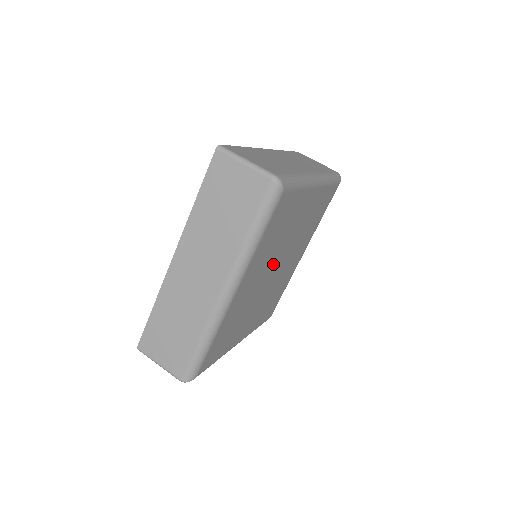
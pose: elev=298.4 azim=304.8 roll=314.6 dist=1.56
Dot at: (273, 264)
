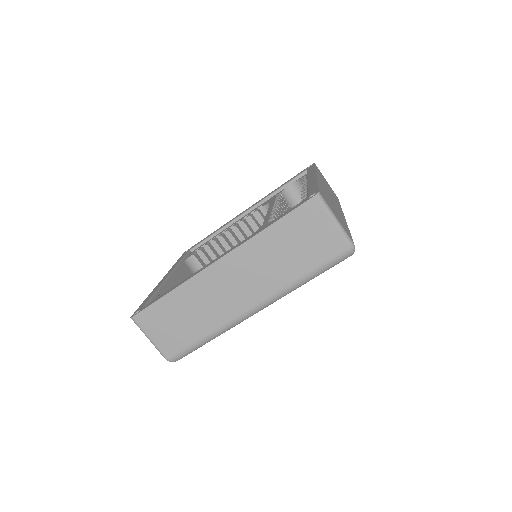
Dot at: occluded
